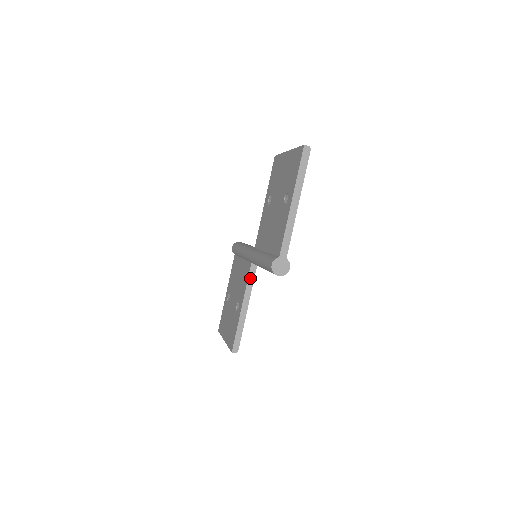
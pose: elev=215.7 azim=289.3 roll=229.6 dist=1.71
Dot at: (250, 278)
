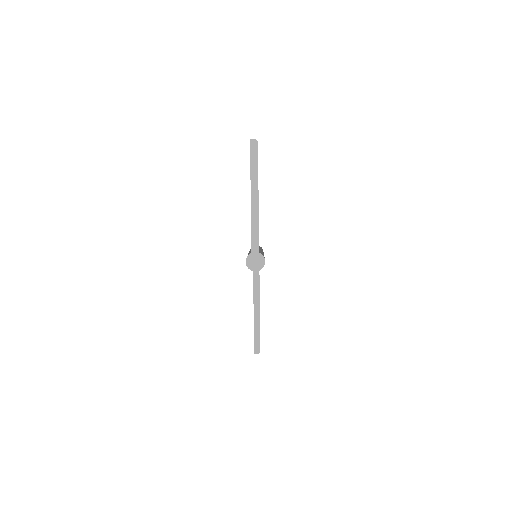
Dot at: (255, 278)
